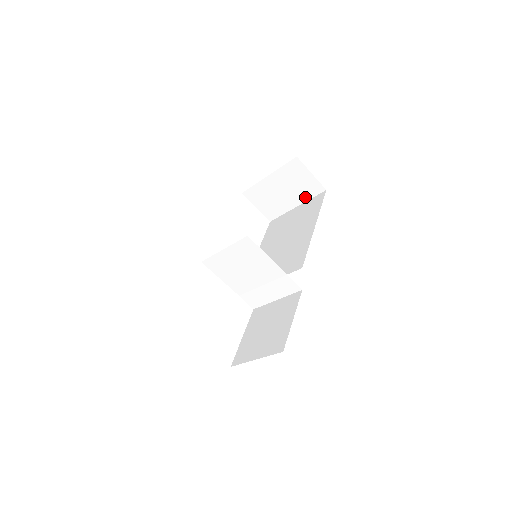
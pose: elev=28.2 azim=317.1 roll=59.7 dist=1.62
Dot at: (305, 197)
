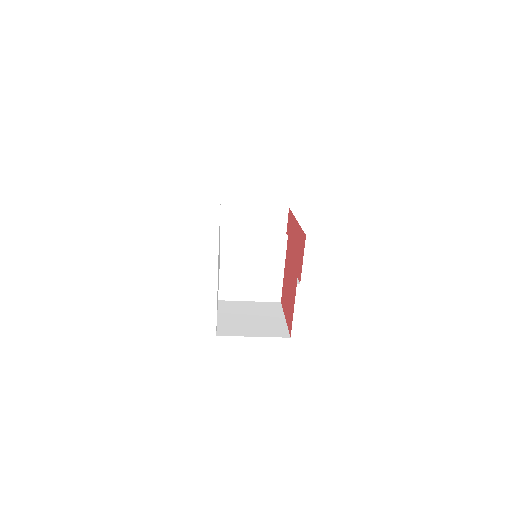
Dot at: occluded
